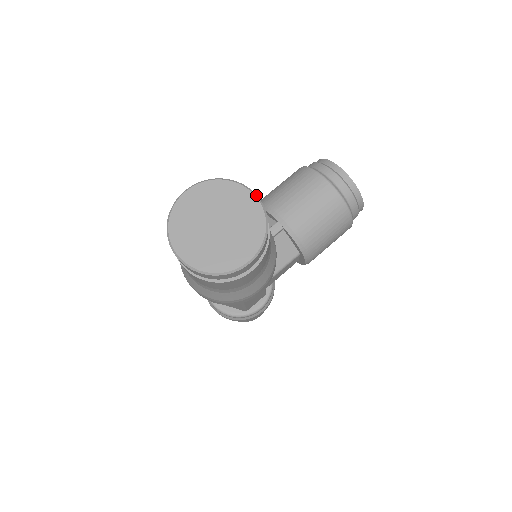
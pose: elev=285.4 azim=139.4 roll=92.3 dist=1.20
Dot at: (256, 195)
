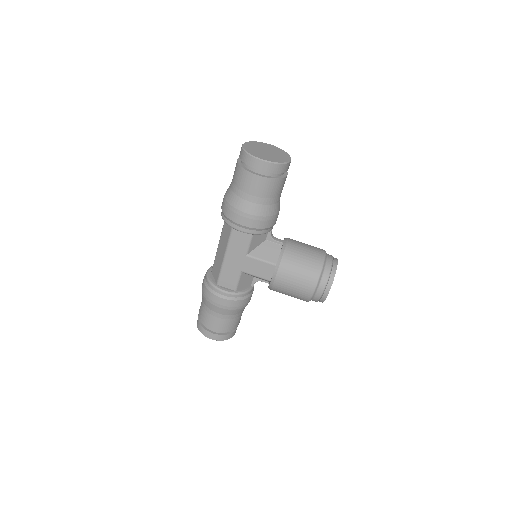
Dot at: occluded
